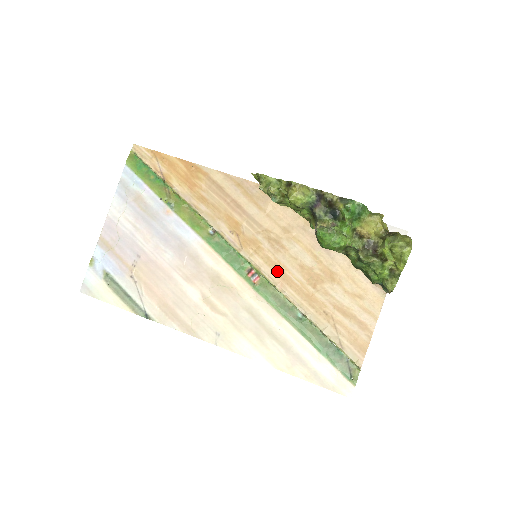
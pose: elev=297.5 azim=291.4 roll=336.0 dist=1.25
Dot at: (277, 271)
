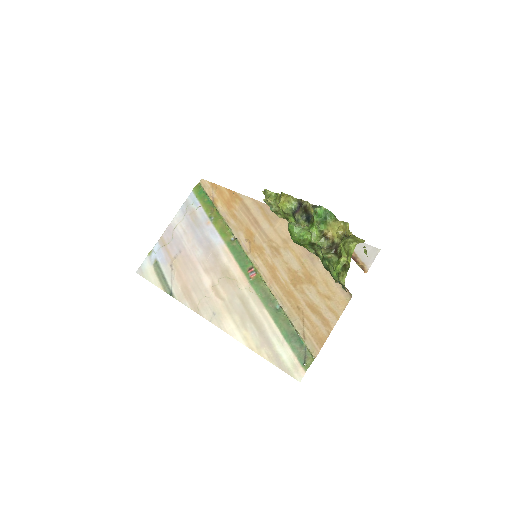
Dot at: (270, 271)
